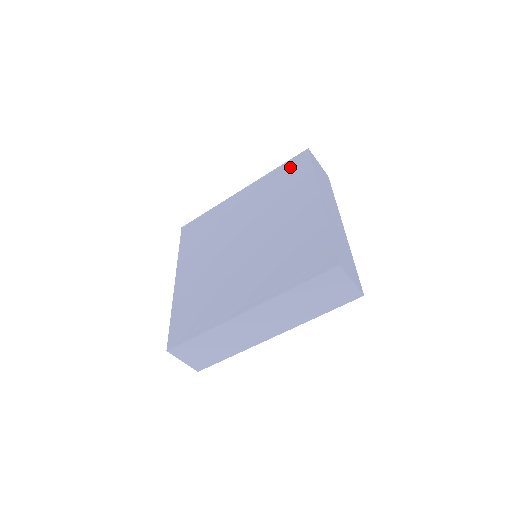
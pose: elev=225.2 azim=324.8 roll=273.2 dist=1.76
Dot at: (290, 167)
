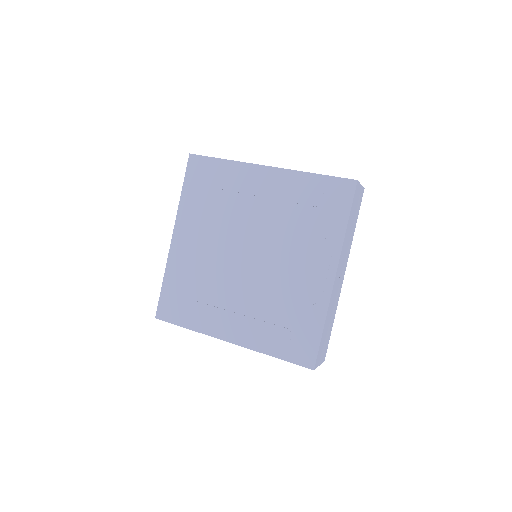
Dot at: (328, 191)
